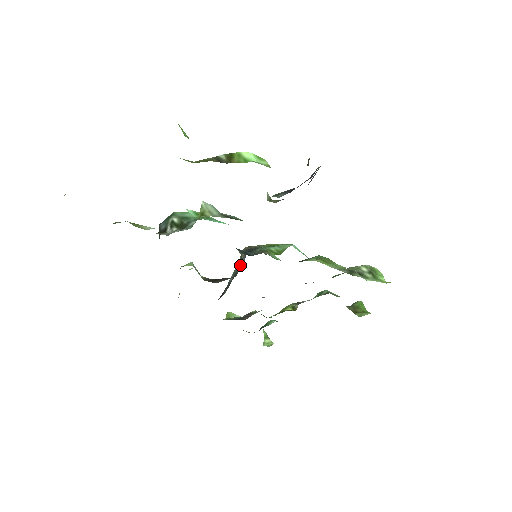
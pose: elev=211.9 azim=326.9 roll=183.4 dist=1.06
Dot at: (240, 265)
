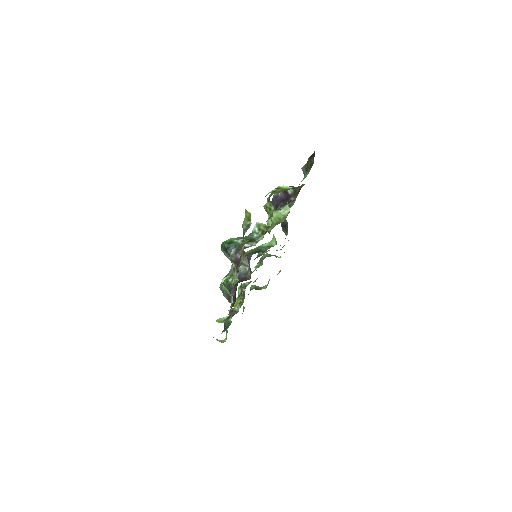
Dot at: (243, 269)
